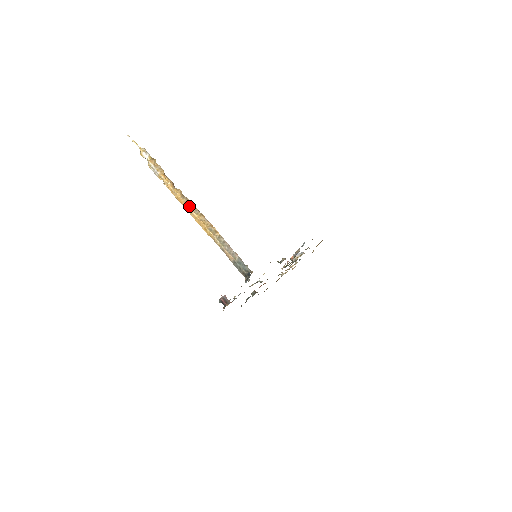
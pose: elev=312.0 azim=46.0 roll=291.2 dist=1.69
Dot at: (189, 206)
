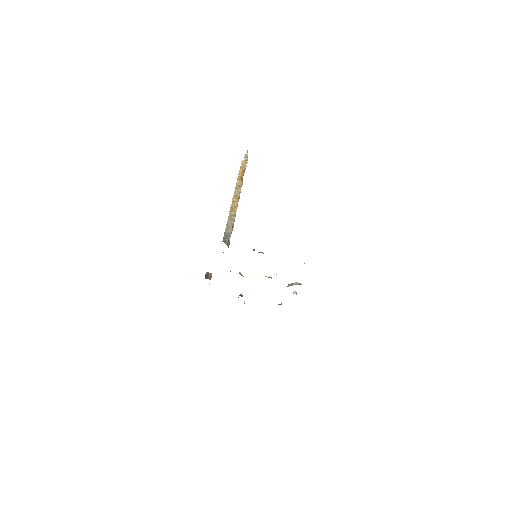
Dot at: (236, 191)
